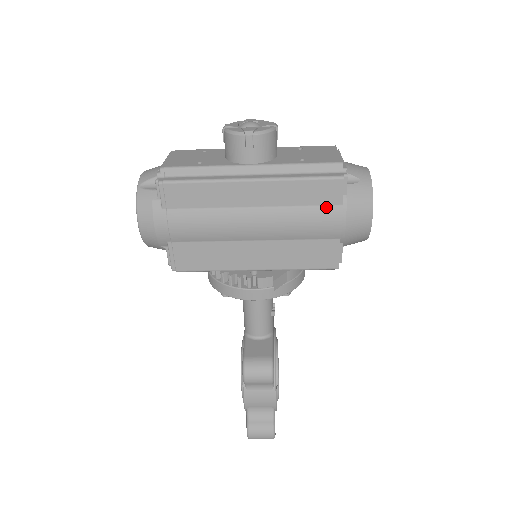
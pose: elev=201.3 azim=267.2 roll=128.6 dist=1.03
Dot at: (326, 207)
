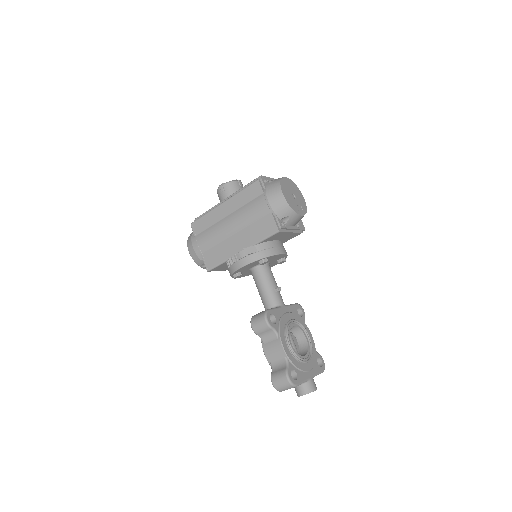
Dot at: (257, 198)
